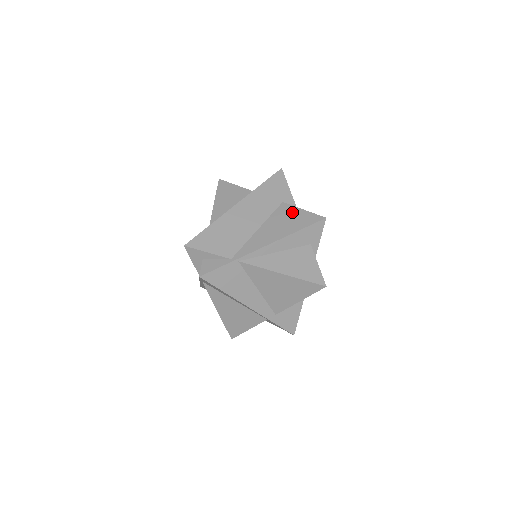
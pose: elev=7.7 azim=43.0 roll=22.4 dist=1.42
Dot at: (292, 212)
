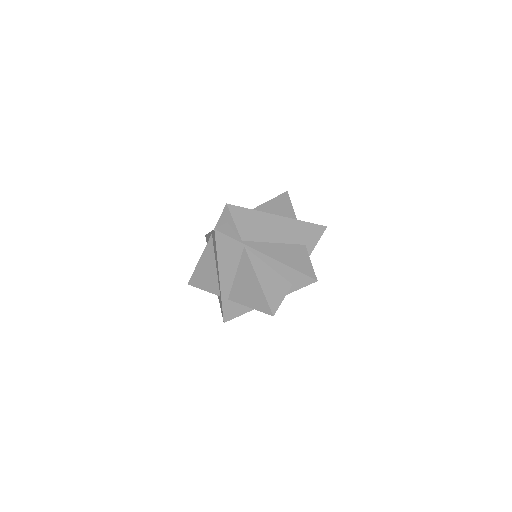
Dot at: (304, 256)
